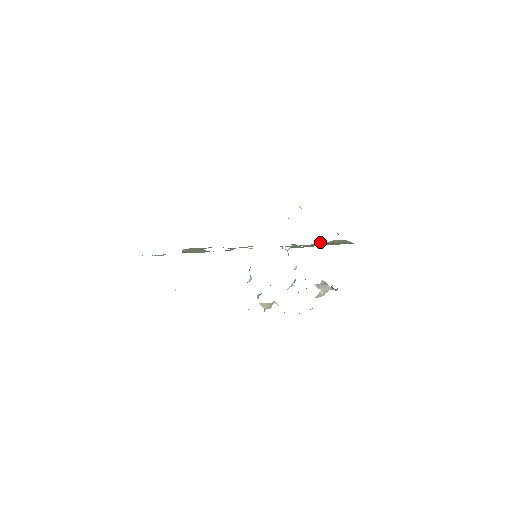
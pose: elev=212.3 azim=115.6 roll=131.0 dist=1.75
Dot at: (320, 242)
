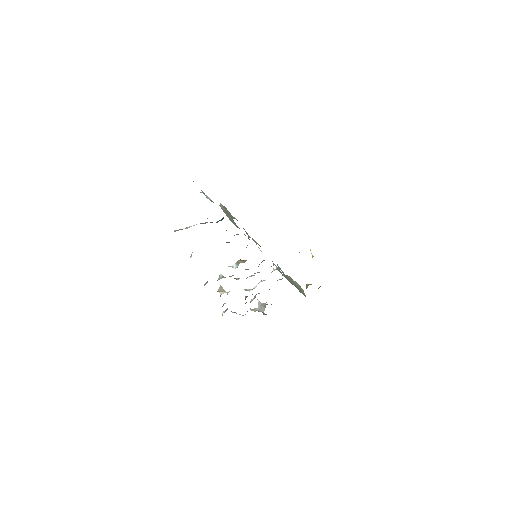
Dot at: (291, 278)
